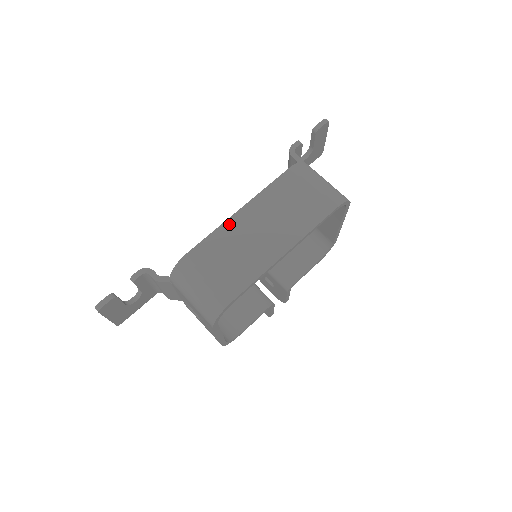
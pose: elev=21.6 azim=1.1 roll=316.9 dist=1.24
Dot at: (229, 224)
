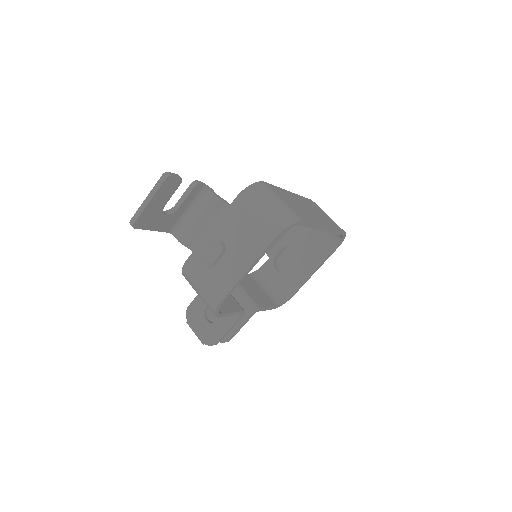
Dot at: (287, 192)
